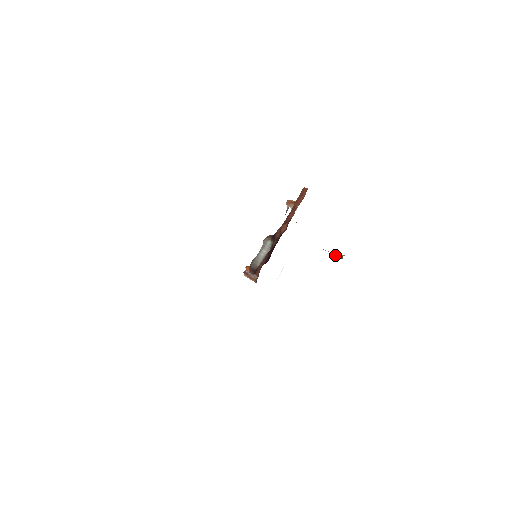
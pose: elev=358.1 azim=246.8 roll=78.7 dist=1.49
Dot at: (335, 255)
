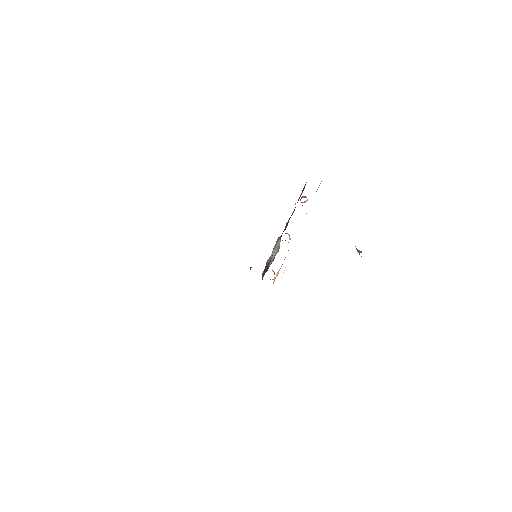
Dot at: (358, 252)
